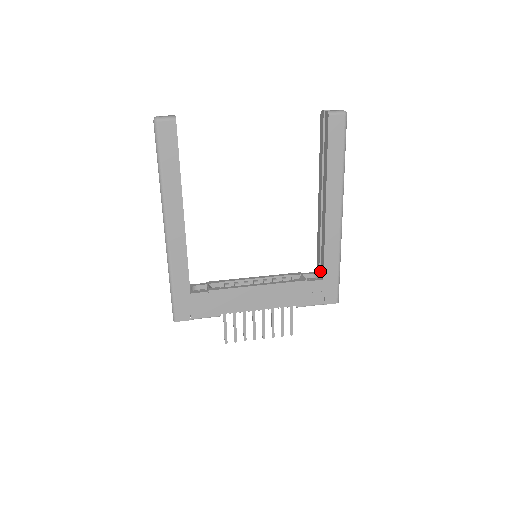
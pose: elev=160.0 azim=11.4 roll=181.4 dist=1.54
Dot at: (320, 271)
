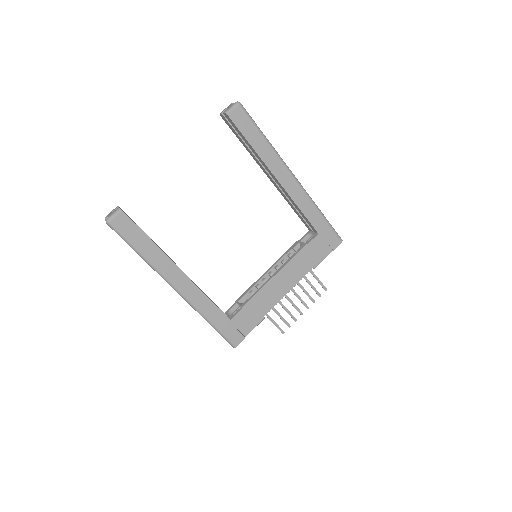
Dot at: (311, 229)
